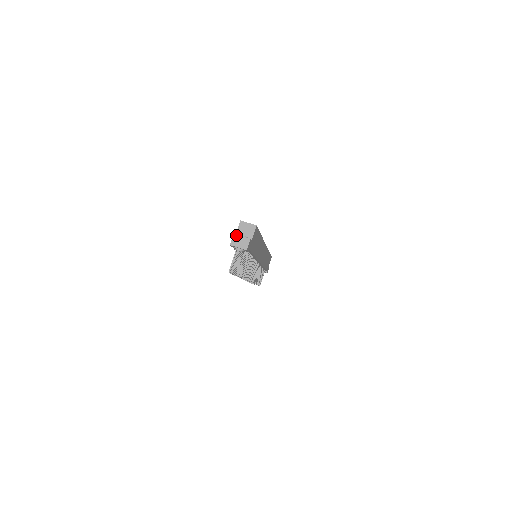
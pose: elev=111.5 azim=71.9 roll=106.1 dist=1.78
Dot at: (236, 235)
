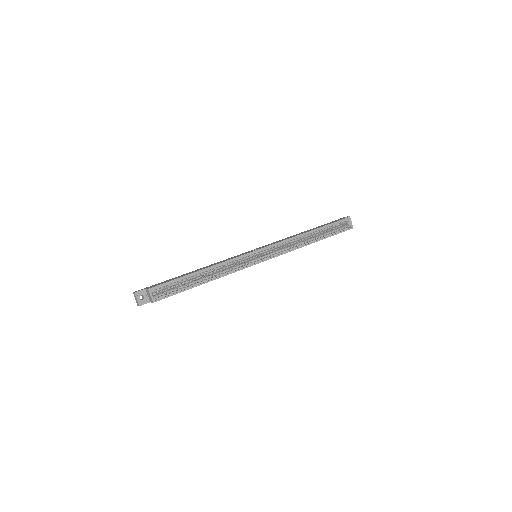
Dot at: (135, 295)
